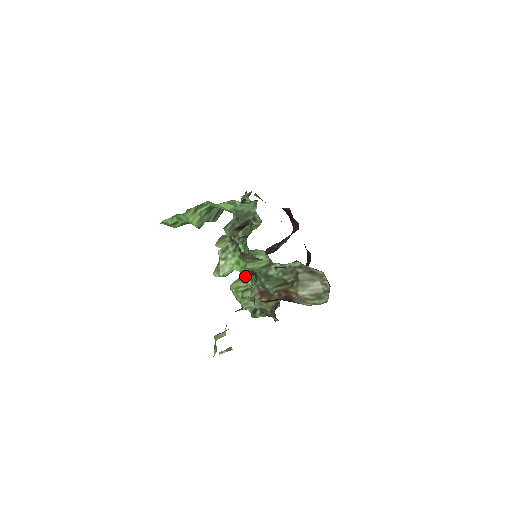
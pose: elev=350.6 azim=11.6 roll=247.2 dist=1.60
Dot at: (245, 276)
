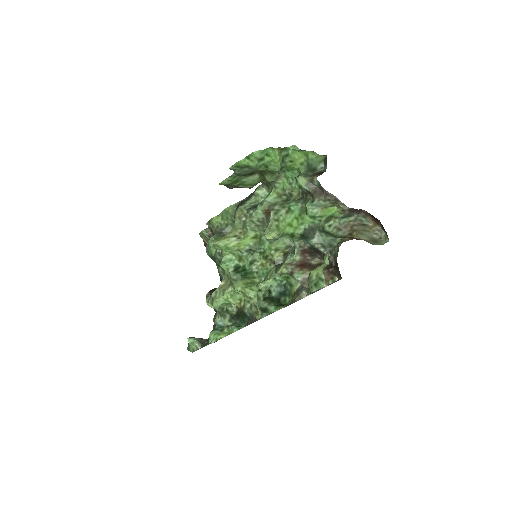
Dot at: (249, 275)
